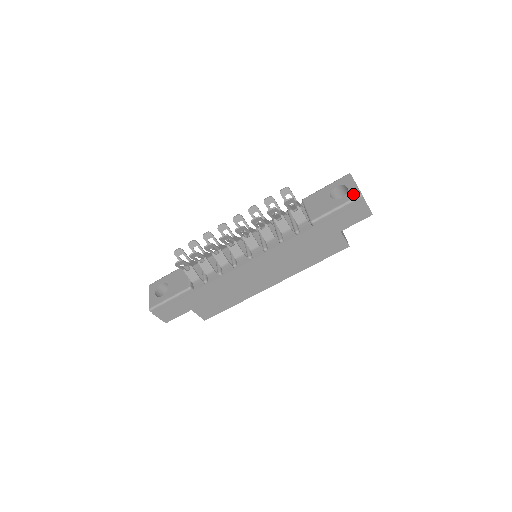
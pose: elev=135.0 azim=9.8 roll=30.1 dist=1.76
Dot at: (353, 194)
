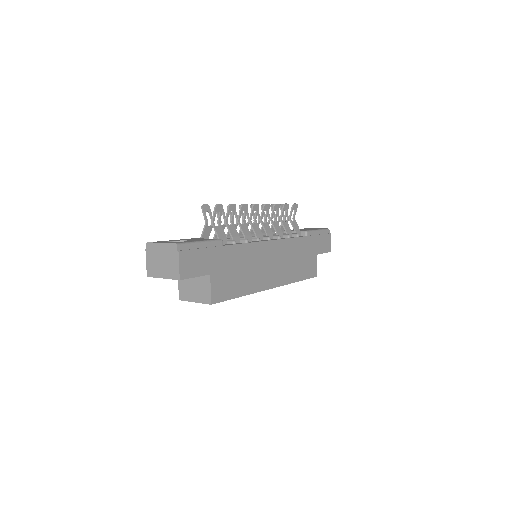
Dot at: (322, 228)
